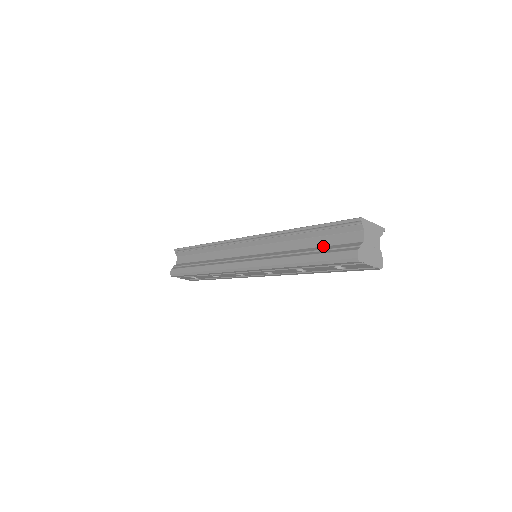
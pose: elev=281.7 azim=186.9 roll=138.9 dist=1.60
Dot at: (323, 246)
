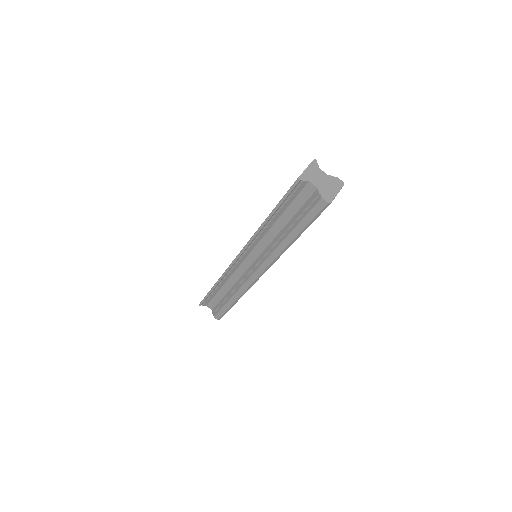
Dot at: (295, 214)
